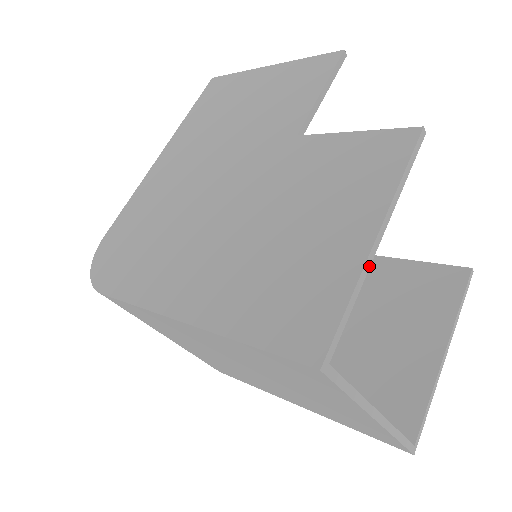
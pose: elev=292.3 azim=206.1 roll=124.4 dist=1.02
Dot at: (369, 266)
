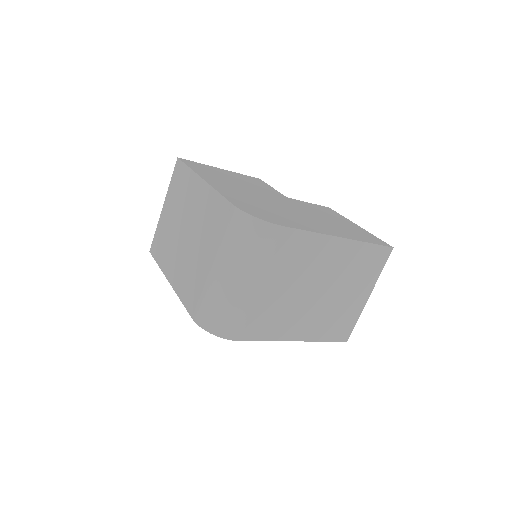
Dot at: occluded
